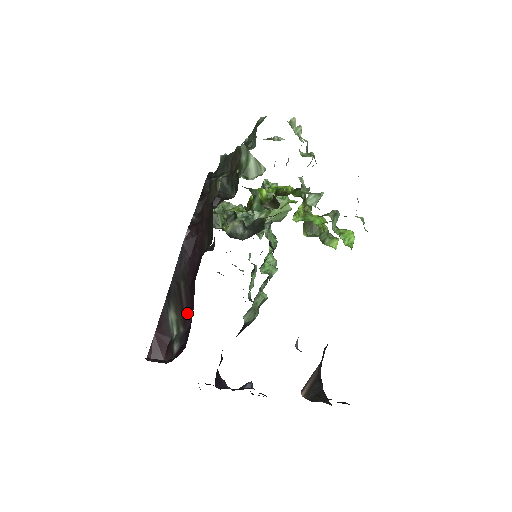
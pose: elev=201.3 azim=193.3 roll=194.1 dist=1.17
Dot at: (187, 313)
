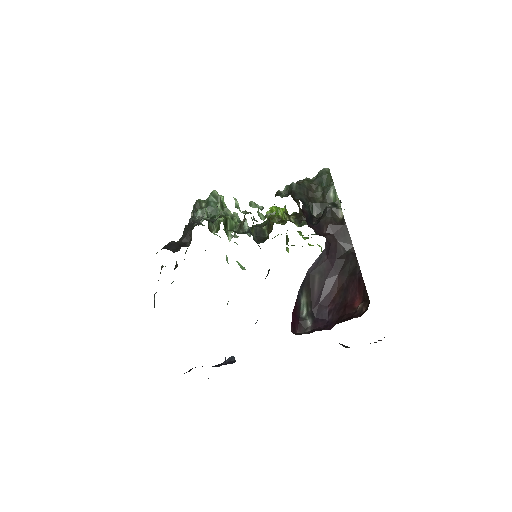
Dot at: (318, 297)
